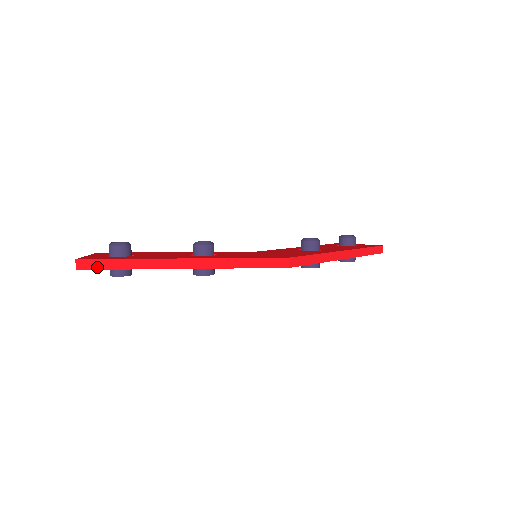
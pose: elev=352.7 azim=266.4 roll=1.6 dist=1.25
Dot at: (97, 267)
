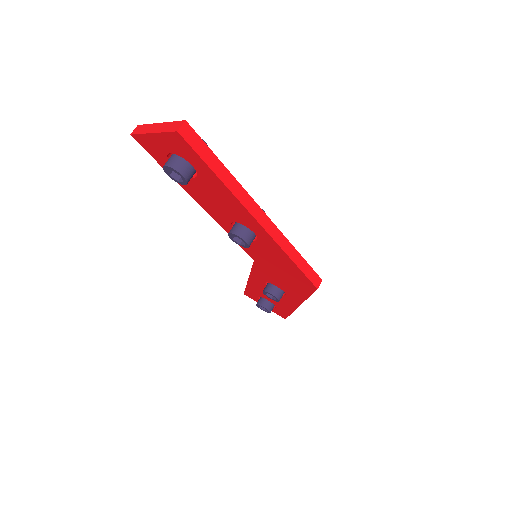
Dot at: (198, 149)
